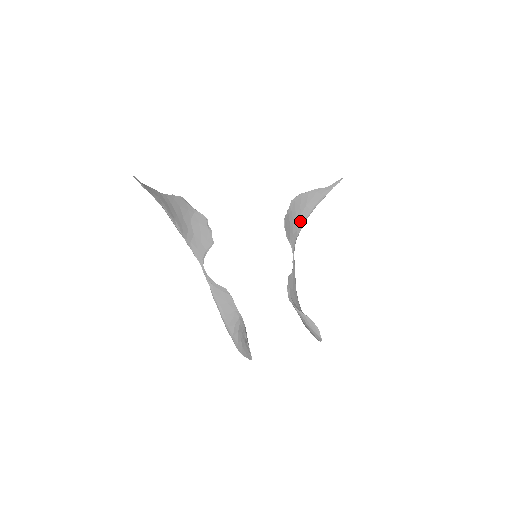
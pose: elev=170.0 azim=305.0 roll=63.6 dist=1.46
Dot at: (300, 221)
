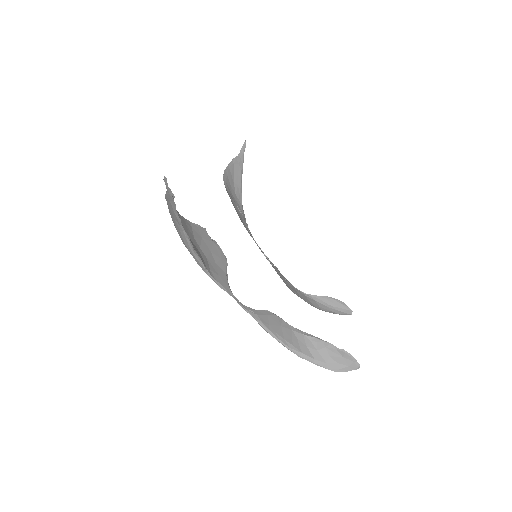
Dot at: (239, 203)
